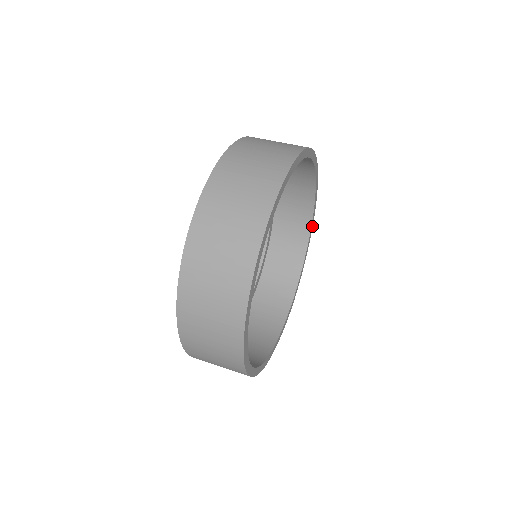
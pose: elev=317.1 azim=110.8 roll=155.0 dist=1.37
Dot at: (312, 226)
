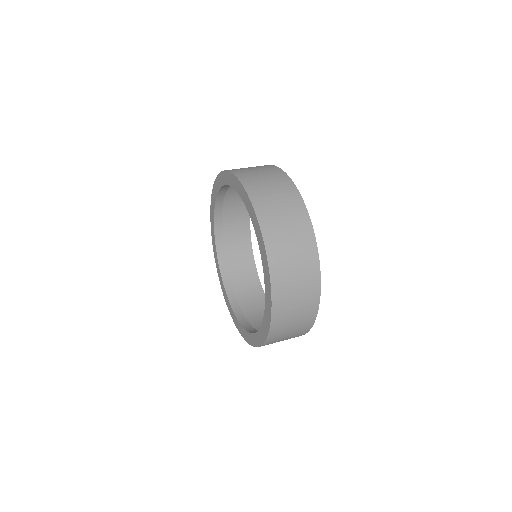
Dot at: occluded
